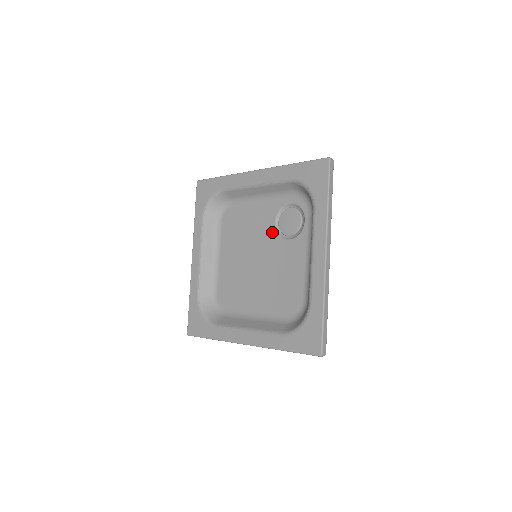
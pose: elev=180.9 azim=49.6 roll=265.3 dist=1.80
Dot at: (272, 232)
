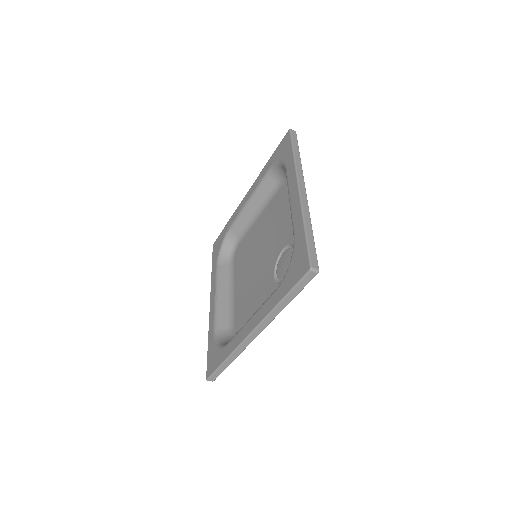
Dot at: (277, 252)
